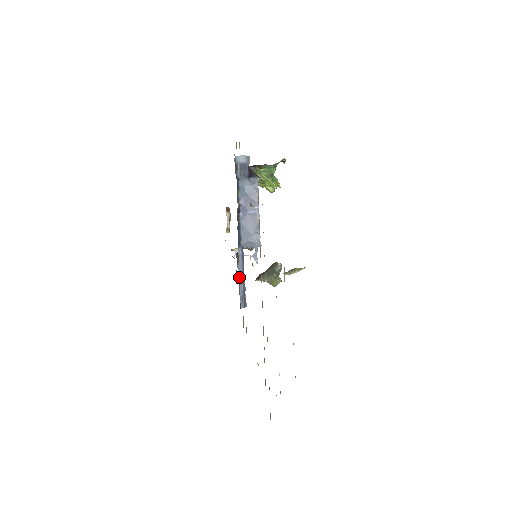
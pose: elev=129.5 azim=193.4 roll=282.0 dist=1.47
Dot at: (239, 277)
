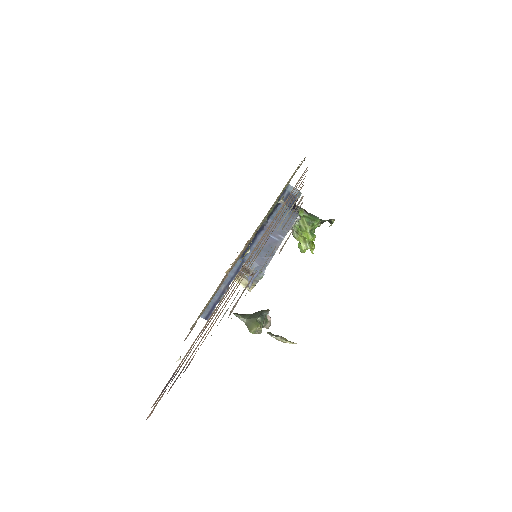
Dot at: (221, 285)
